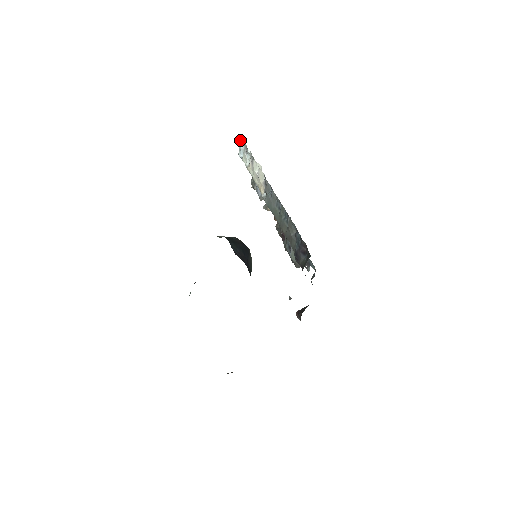
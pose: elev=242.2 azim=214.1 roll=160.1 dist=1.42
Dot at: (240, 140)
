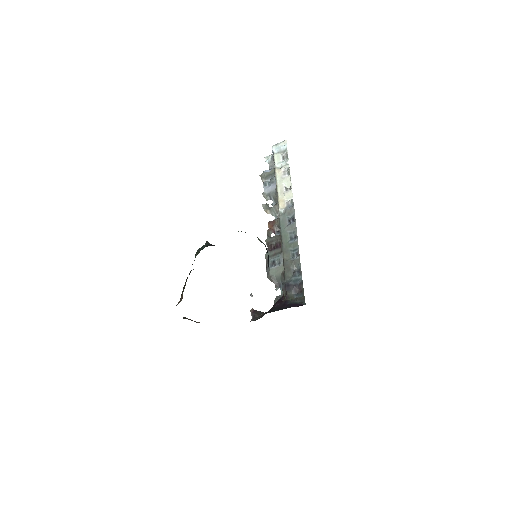
Dot at: (285, 142)
